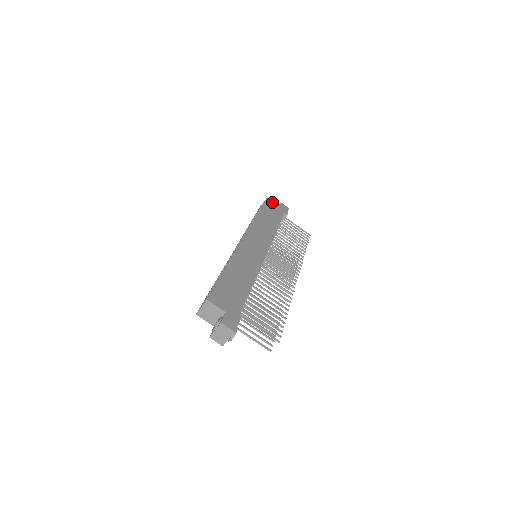
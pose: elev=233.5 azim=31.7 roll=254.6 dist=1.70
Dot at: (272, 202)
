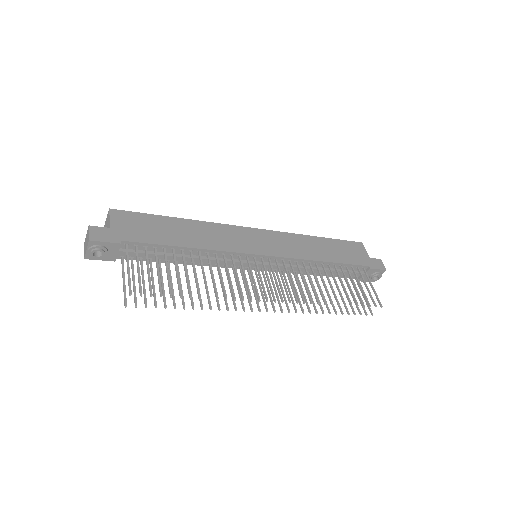
Dot at: (364, 249)
